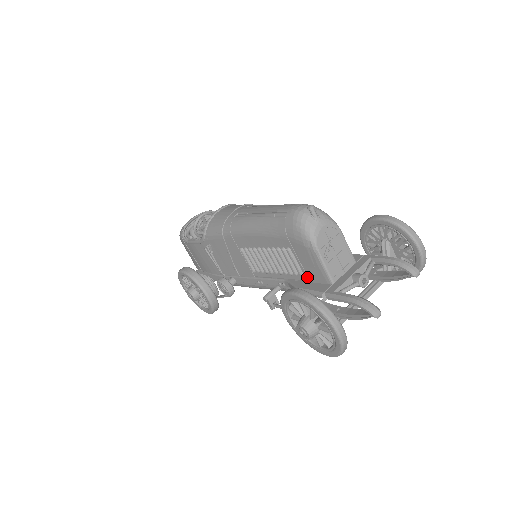
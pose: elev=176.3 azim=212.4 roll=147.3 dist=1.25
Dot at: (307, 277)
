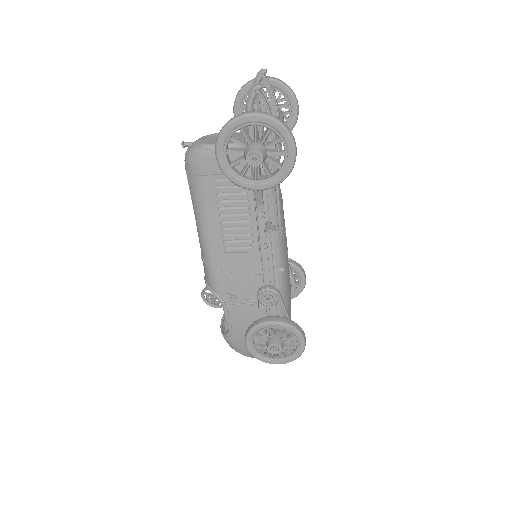
Dot at: (247, 174)
